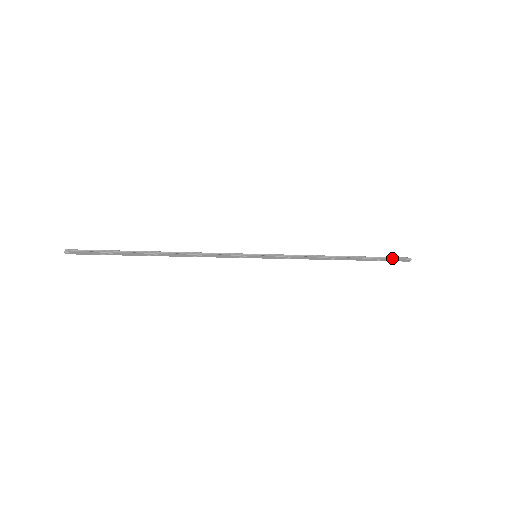
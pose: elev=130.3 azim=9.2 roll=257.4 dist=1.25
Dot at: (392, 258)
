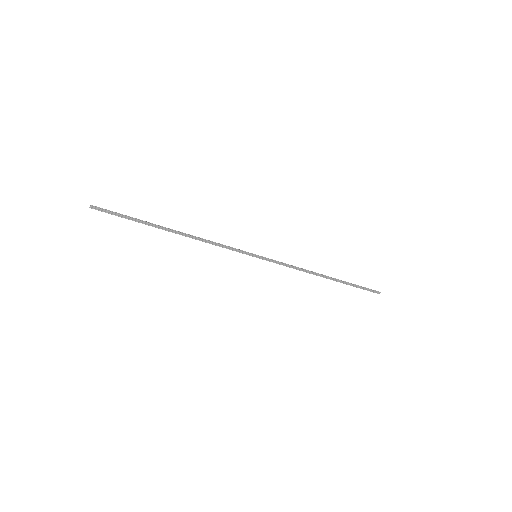
Dot at: (366, 289)
